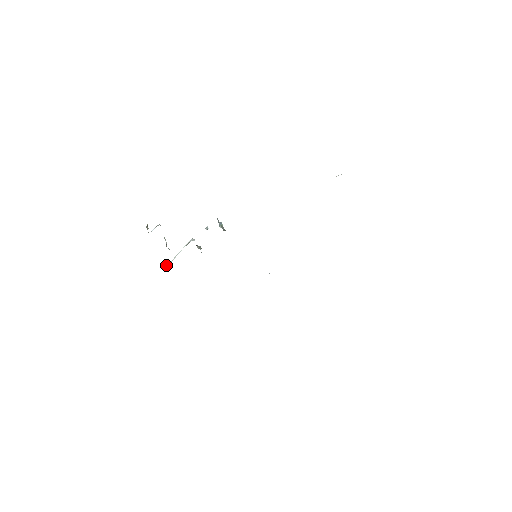
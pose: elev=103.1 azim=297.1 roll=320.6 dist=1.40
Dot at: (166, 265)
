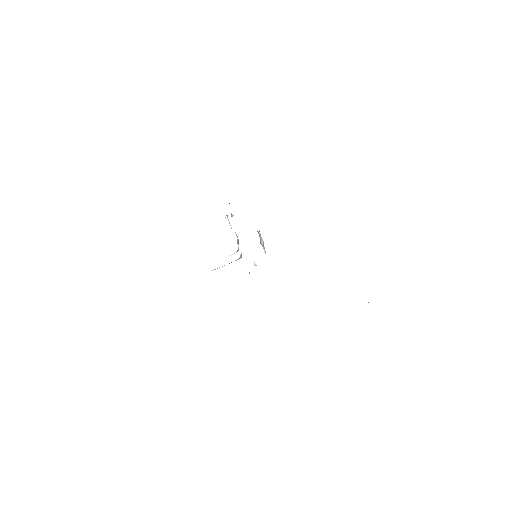
Dot at: occluded
